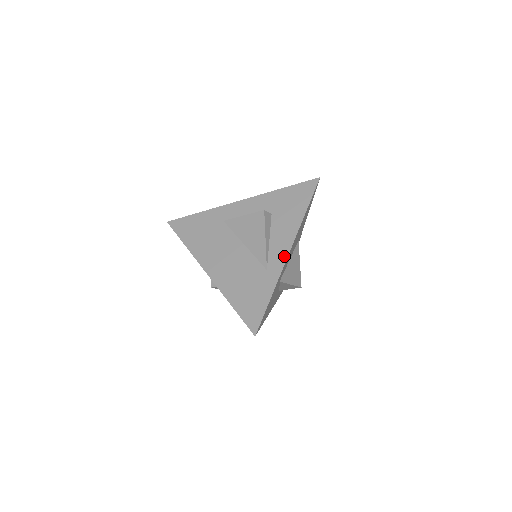
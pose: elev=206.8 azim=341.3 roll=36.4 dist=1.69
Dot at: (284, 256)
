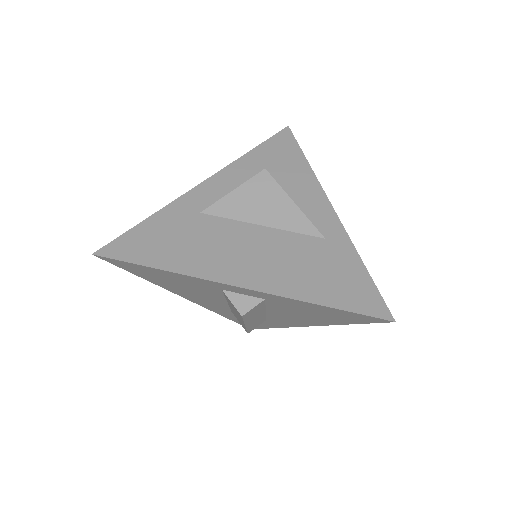
Dot at: (331, 214)
